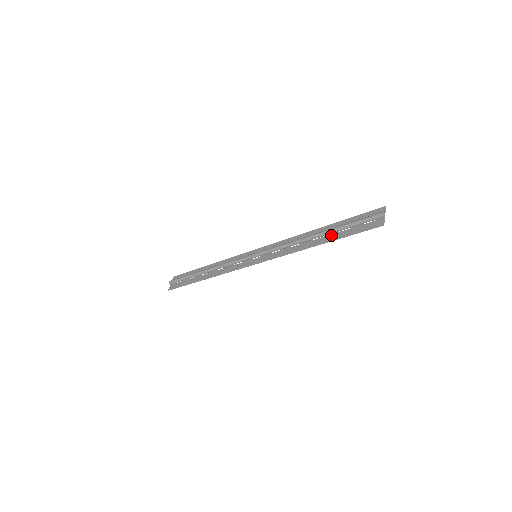
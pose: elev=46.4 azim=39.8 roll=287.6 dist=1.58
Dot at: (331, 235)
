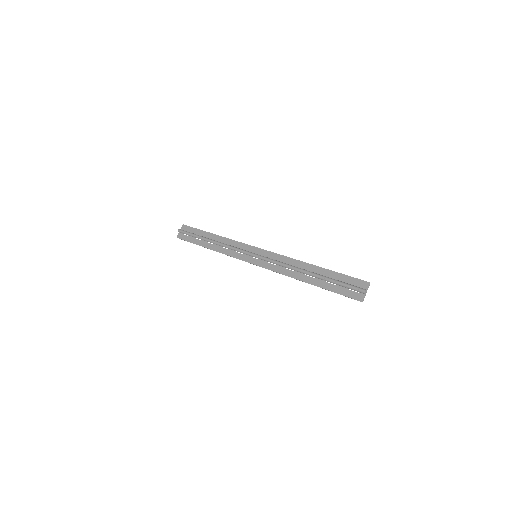
Dot at: (320, 281)
